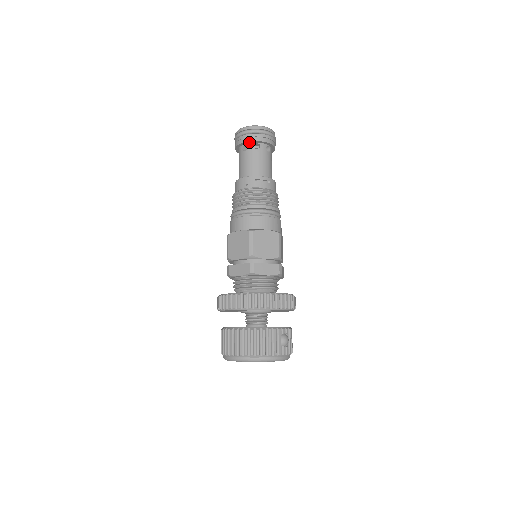
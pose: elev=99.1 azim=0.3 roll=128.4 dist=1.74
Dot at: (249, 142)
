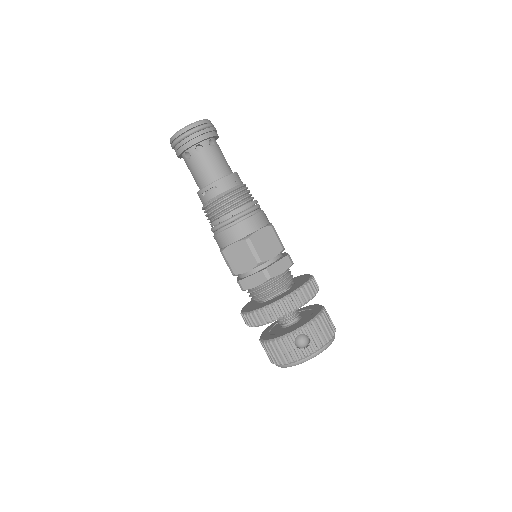
Dot at: (180, 155)
